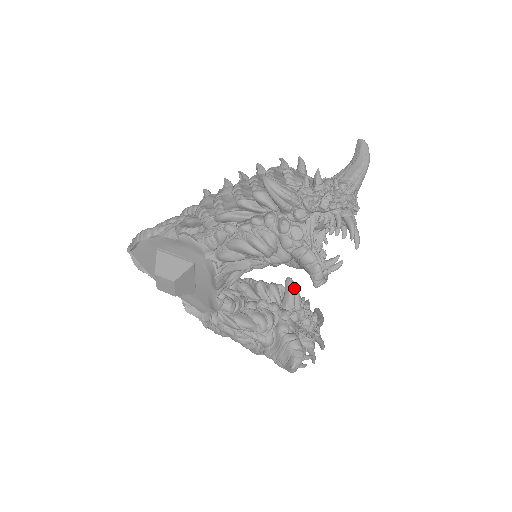
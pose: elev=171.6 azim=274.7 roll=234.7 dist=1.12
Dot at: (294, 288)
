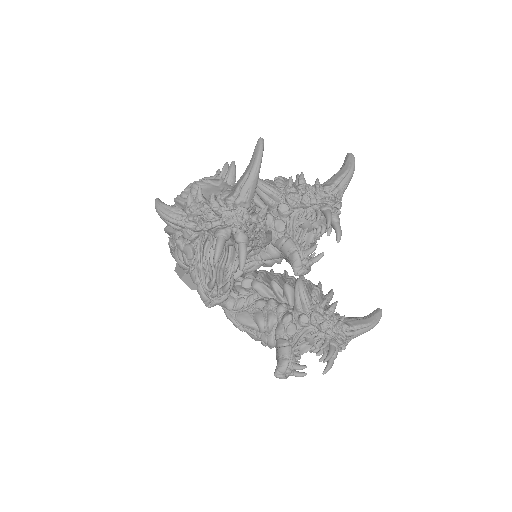
Dot at: (299, 290)
